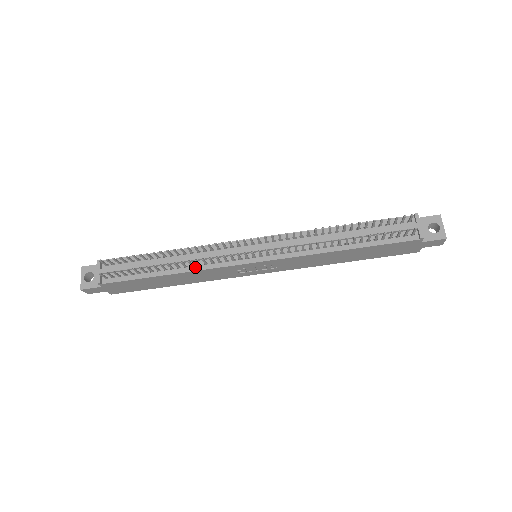
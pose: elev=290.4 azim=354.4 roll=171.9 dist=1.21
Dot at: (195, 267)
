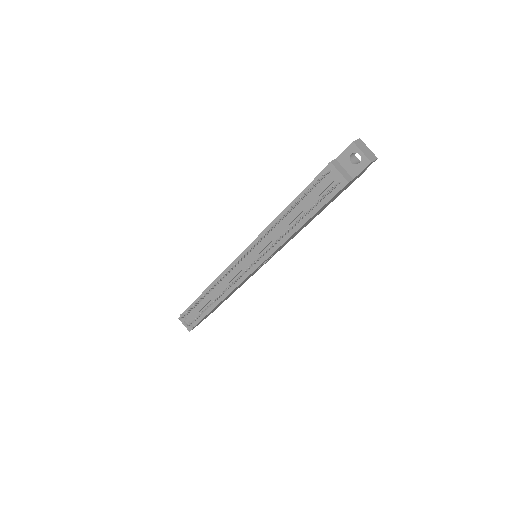
Dot at: (227, 292)
